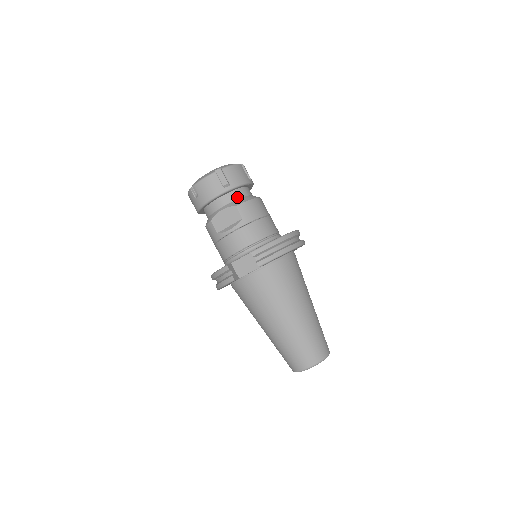
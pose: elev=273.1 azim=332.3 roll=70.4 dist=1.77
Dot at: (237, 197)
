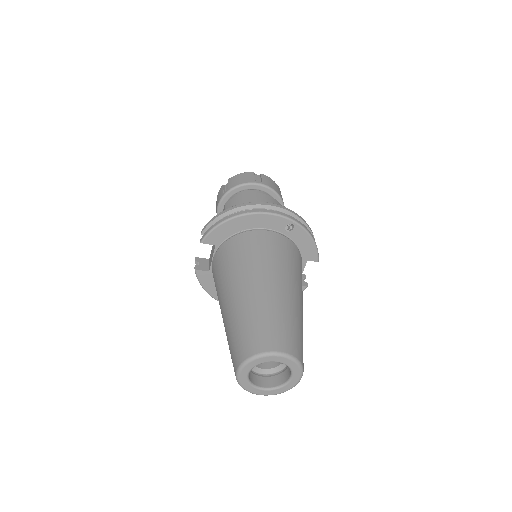
Dot at: occluded
